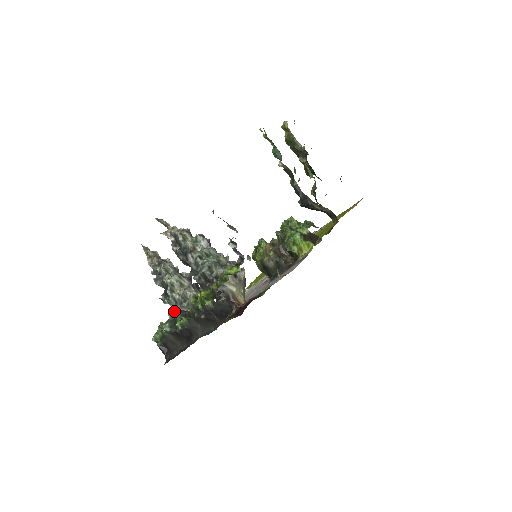
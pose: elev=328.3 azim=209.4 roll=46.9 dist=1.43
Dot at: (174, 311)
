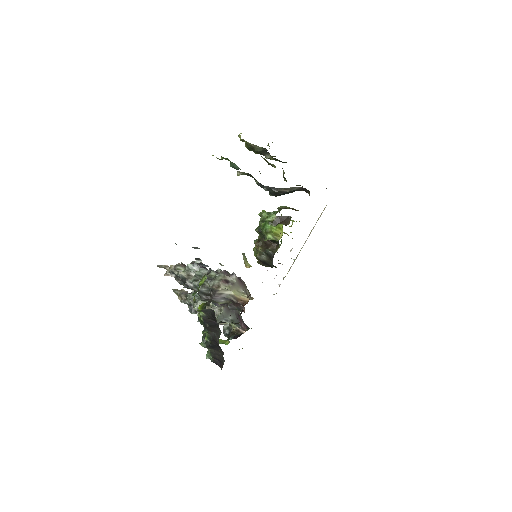
Dot at: occluded
